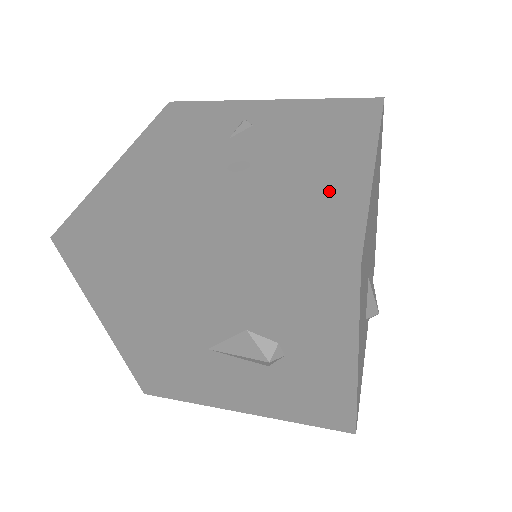
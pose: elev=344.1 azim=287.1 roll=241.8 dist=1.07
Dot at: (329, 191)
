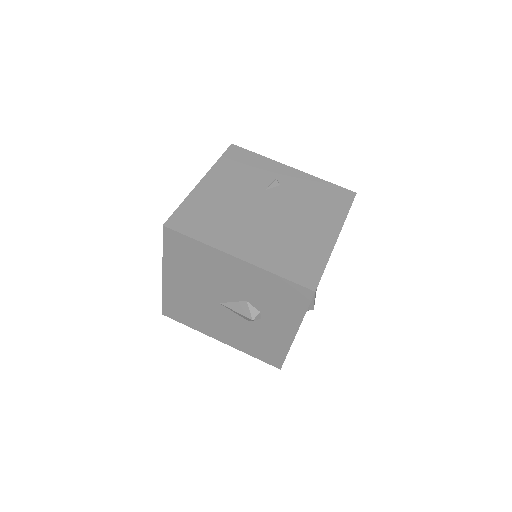
Dot at: (311, 247)
